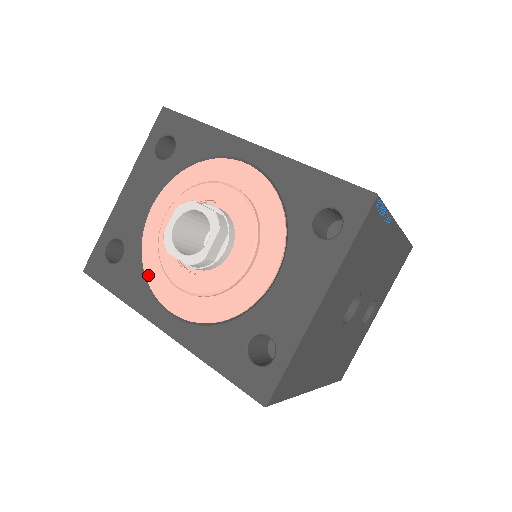
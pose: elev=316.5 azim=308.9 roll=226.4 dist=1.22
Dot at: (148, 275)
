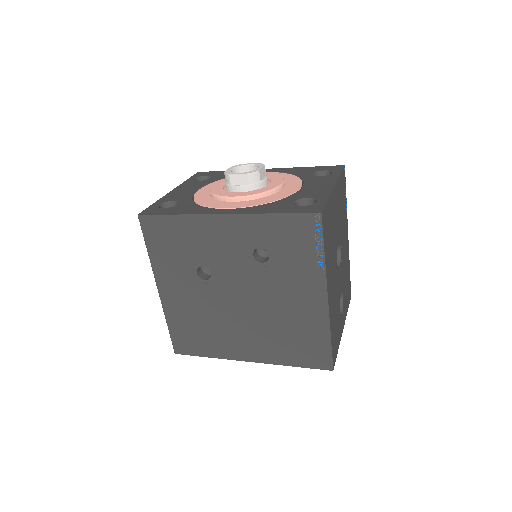
Dot at: (203, 204)
